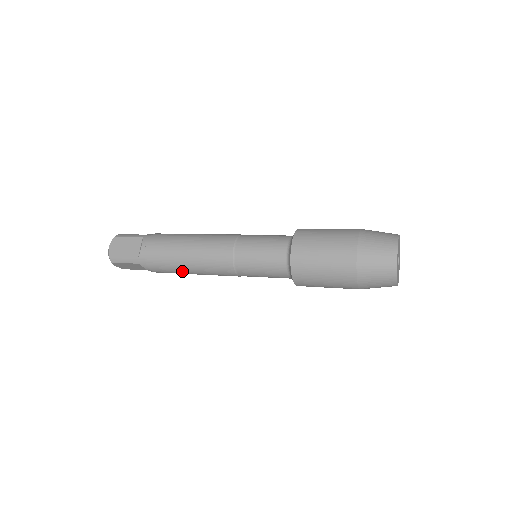
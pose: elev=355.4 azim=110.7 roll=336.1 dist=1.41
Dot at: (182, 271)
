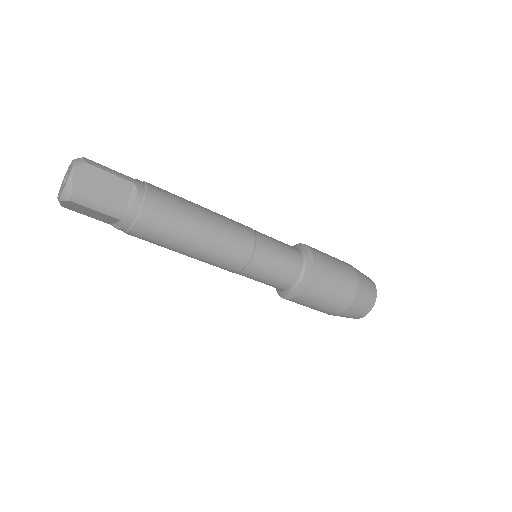
Dot at: (192, 216)
